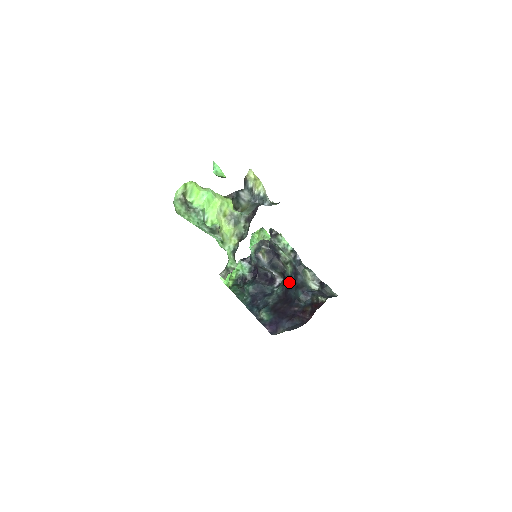
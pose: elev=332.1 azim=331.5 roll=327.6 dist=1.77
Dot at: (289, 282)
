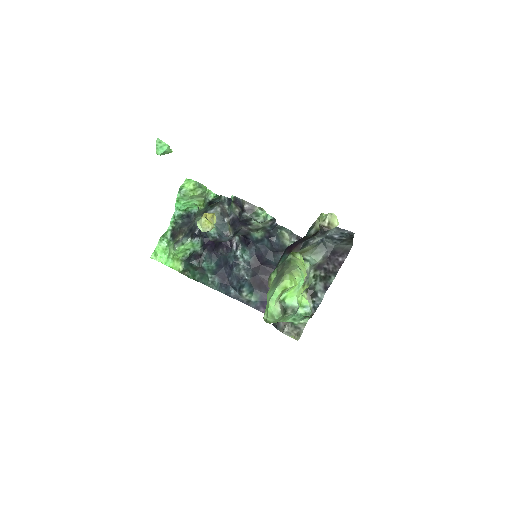
Dot at: (259, 246)
